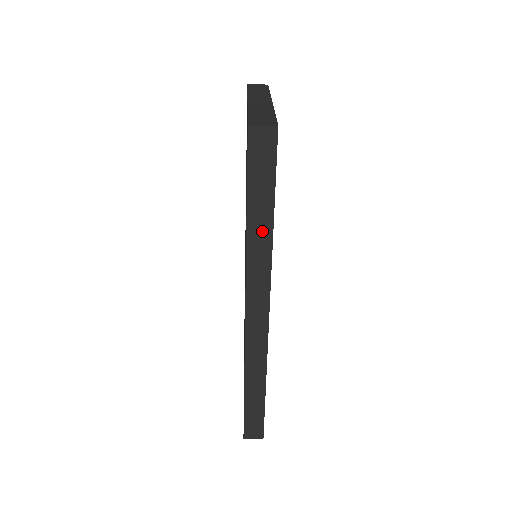
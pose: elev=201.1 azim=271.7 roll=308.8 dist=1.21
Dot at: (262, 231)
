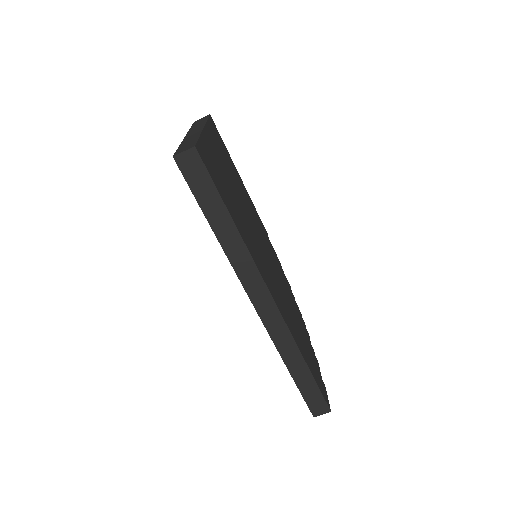
Dot at: (229, 232)
